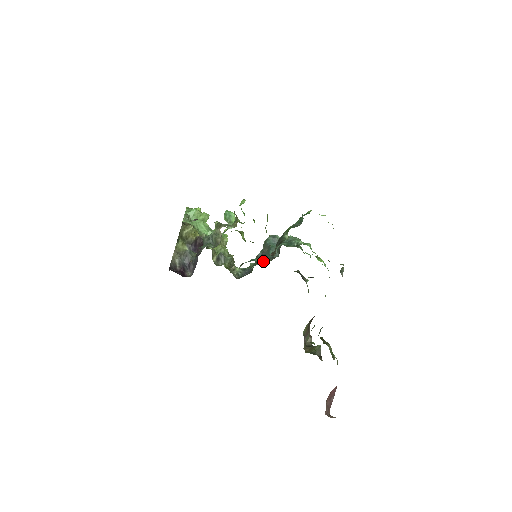
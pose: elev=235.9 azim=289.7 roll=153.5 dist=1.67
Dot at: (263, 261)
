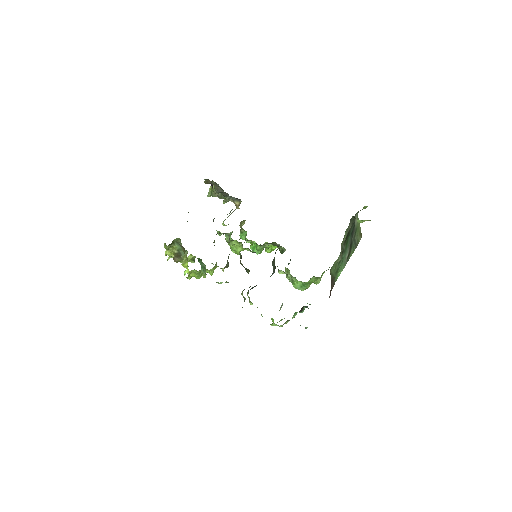
Dot at: occluded
